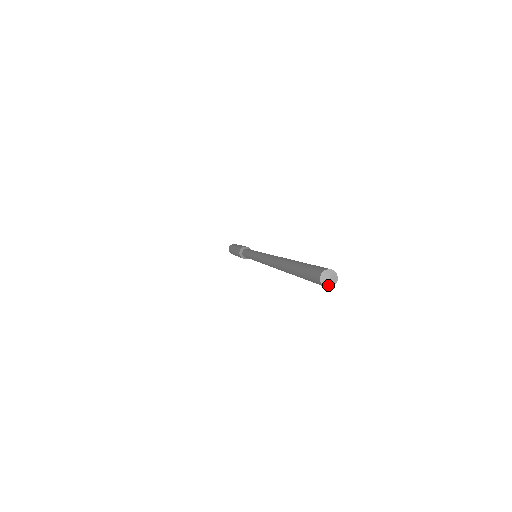
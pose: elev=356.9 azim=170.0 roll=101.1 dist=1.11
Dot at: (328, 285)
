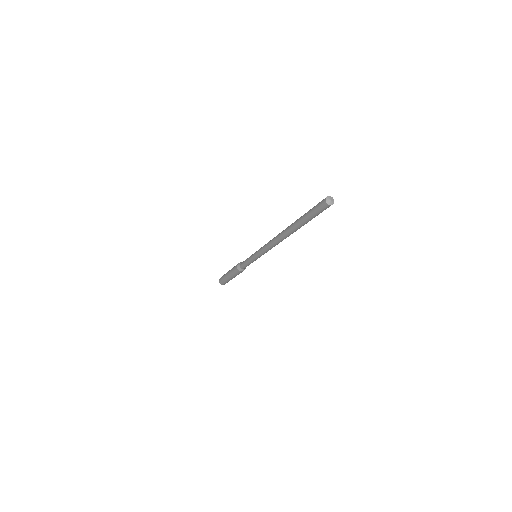
Dot at: (330, 204)
